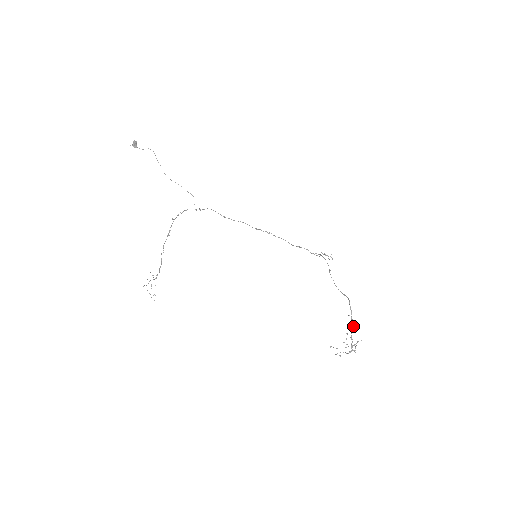
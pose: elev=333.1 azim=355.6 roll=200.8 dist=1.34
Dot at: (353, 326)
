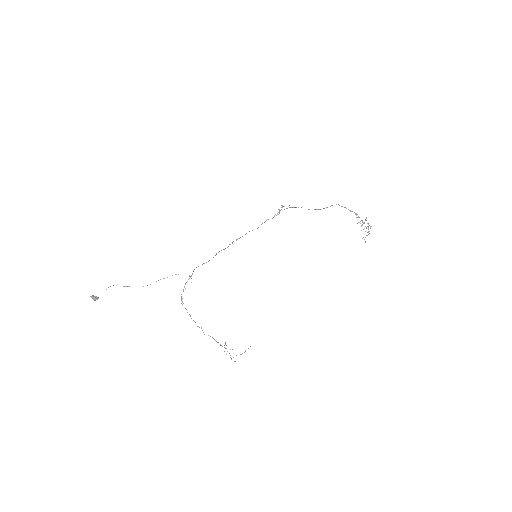
Dot at: (357, 214)
